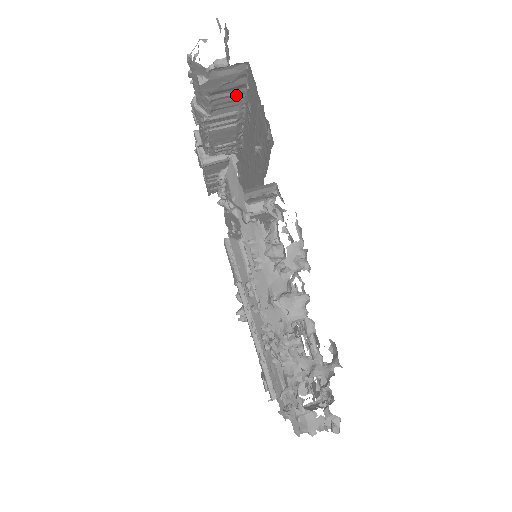
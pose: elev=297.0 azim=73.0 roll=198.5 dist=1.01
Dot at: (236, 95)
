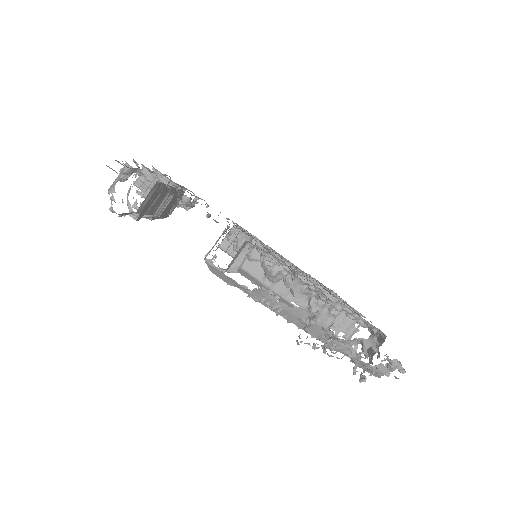
Dot at: (161, 192)
